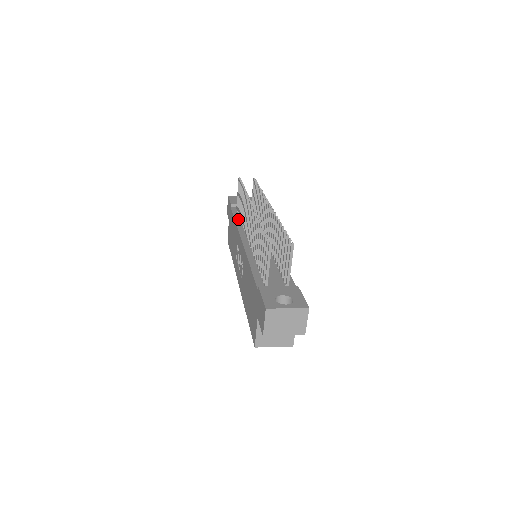
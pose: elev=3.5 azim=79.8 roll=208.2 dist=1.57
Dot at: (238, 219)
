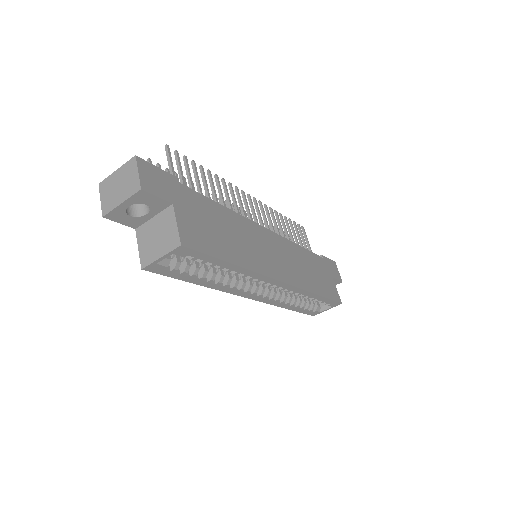
Dot at: occluded
